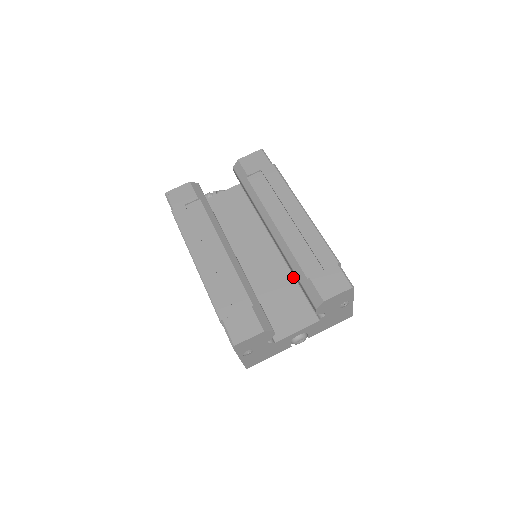
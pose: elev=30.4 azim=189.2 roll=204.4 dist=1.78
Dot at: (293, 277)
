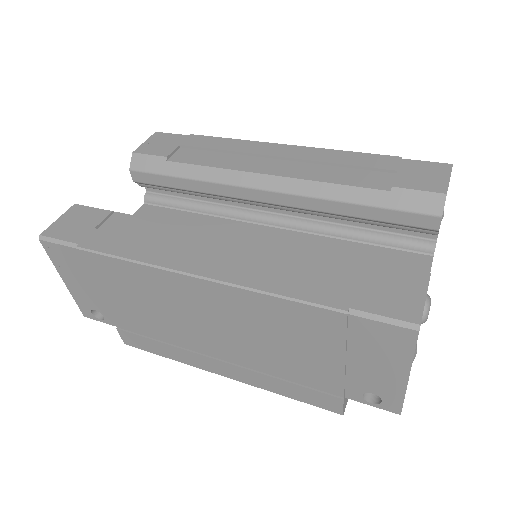
Dot at: (338, 239)
